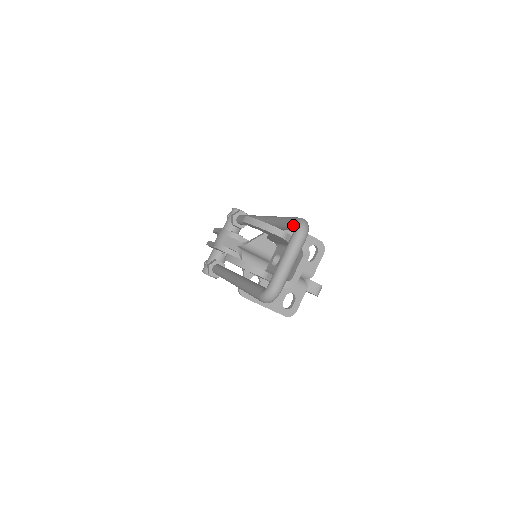
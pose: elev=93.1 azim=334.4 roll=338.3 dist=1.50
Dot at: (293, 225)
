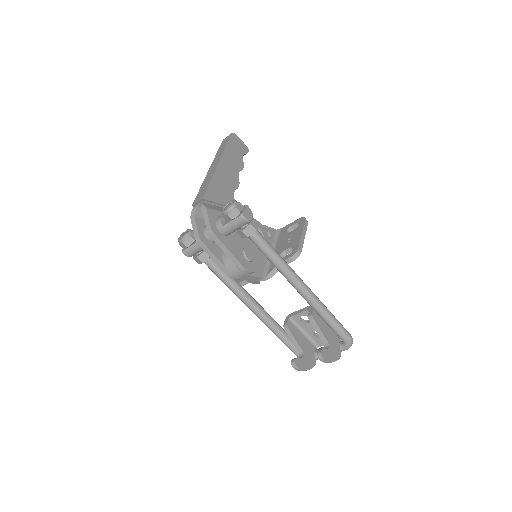
Dot at: (344, 342)
